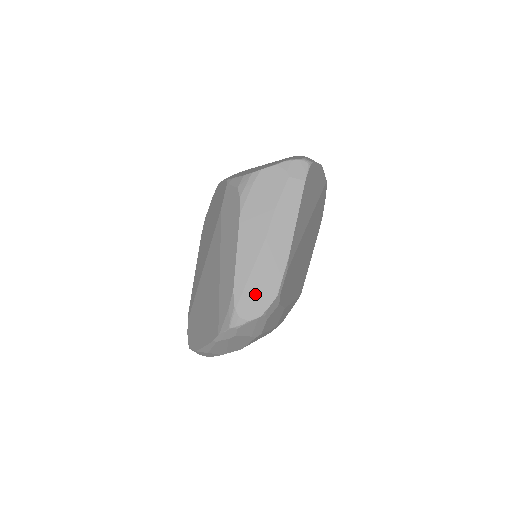
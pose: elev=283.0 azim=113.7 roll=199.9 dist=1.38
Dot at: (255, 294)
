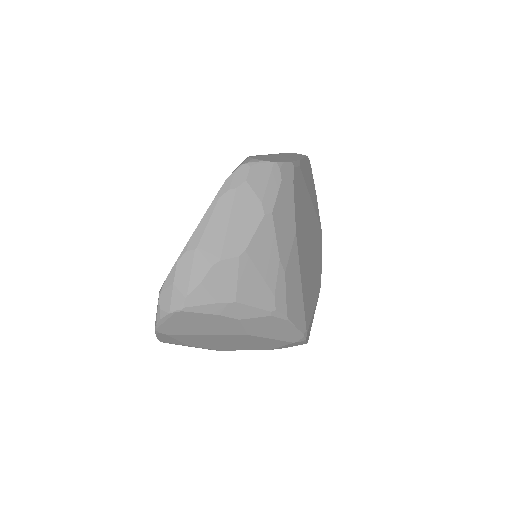
Dot at: (270, 158)
